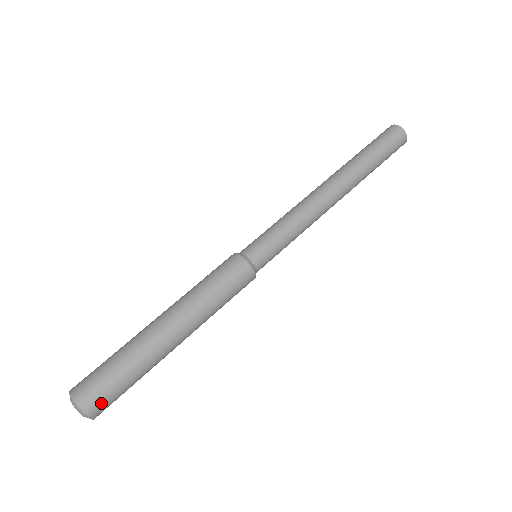
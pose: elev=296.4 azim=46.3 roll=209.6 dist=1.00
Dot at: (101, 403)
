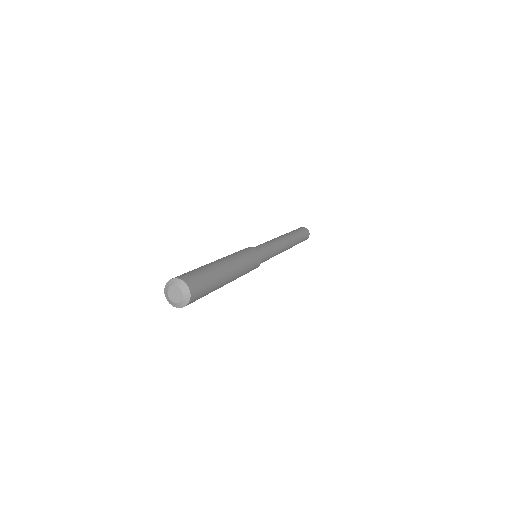
Dot at: (197, 295)
